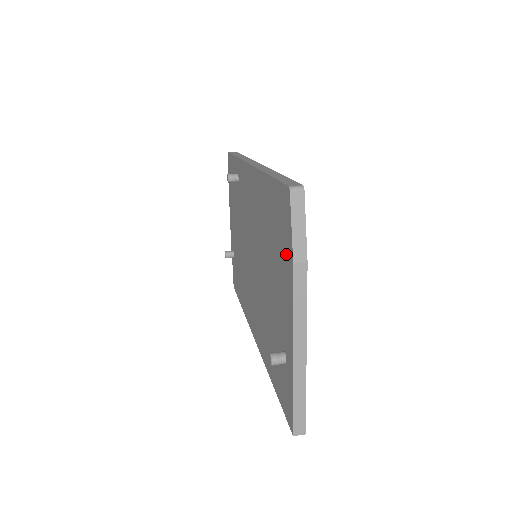
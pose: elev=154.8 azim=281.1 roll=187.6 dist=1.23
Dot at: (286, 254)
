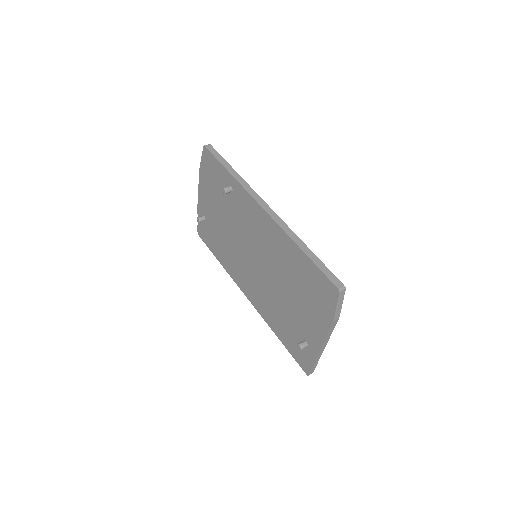
Dot at: (324, 310)
